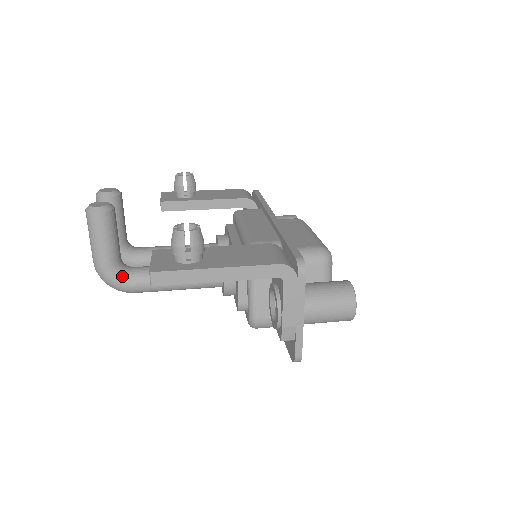
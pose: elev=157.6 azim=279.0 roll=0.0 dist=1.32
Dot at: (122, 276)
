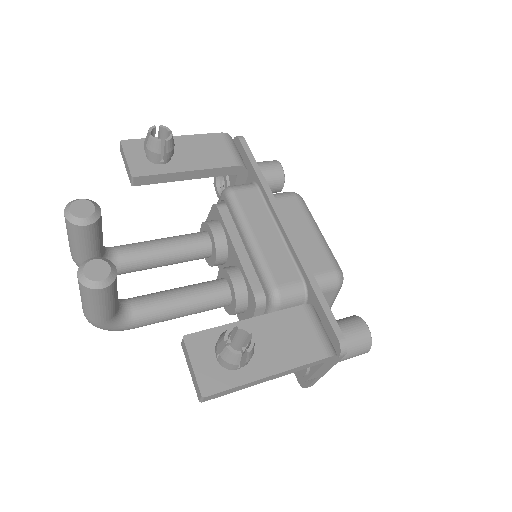
Dot at: (121, 323)
